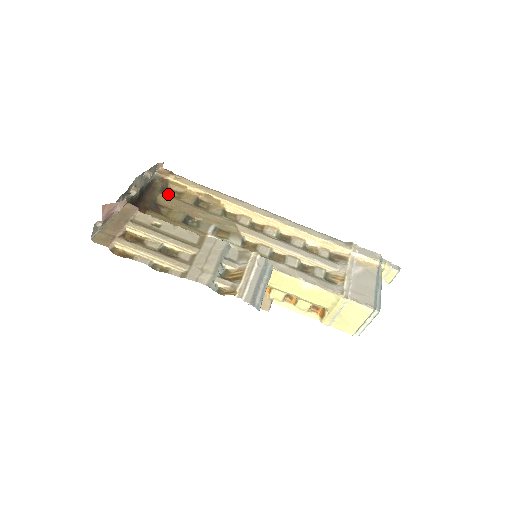
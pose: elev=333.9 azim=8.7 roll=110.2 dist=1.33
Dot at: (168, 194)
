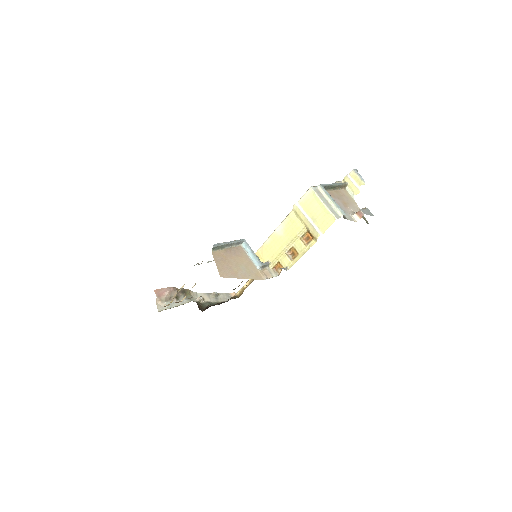
Dot at: occluded
